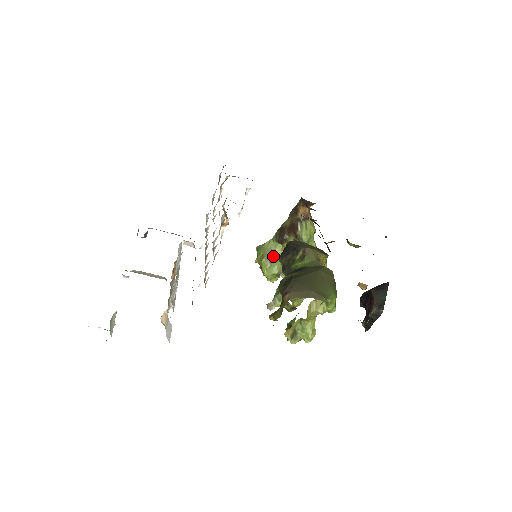
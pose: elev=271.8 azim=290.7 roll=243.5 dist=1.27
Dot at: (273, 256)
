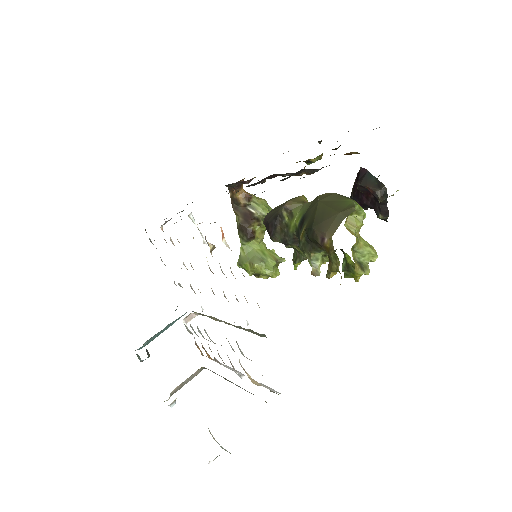
Dot at: (258, 255)
